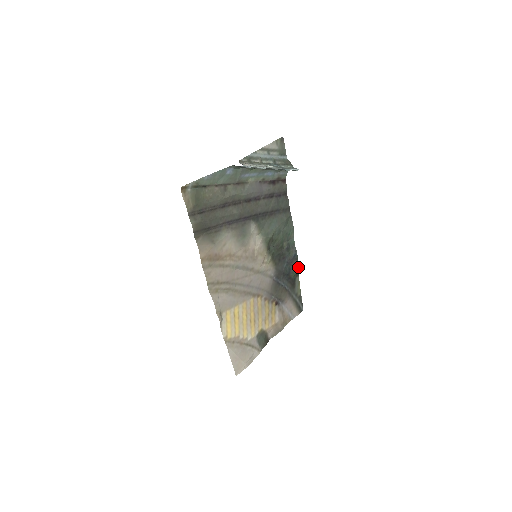
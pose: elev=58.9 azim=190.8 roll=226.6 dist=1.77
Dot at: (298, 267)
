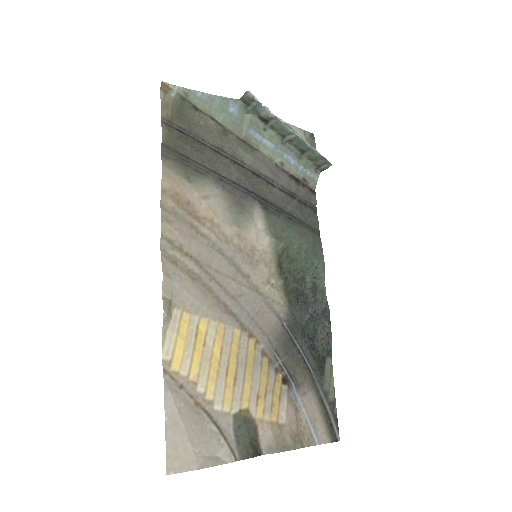
Dot at: (330, 337)
